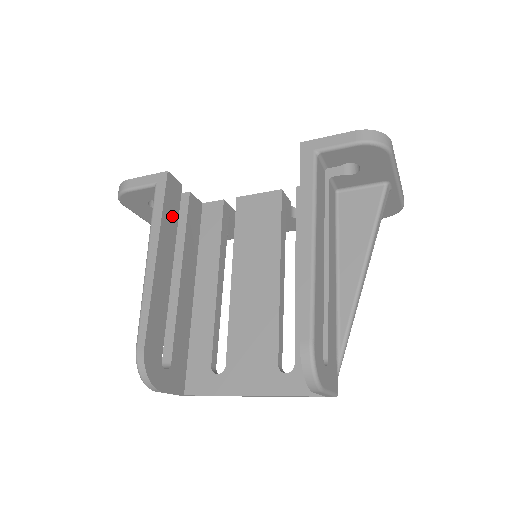
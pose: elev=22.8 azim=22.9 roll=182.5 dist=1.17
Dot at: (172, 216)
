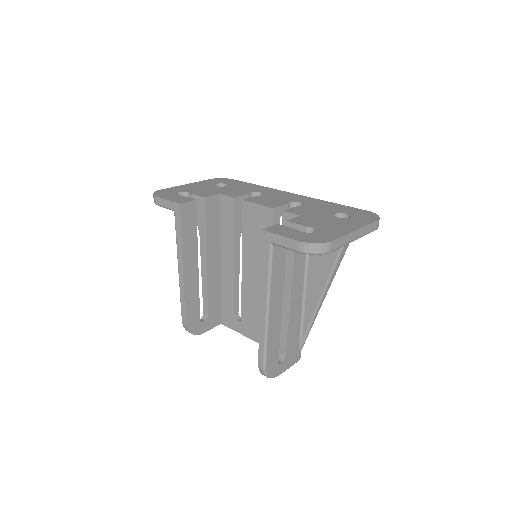
Dot at: (191, 232)
